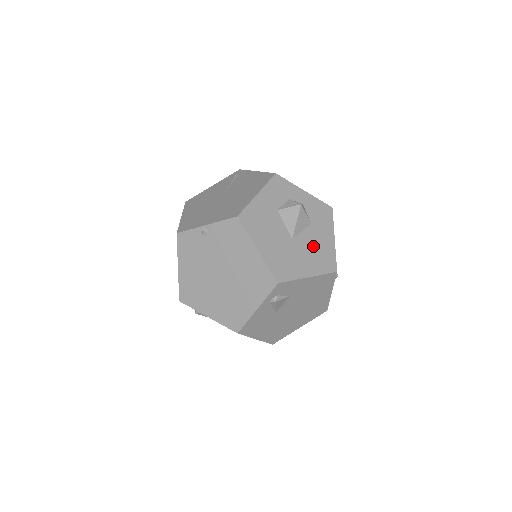
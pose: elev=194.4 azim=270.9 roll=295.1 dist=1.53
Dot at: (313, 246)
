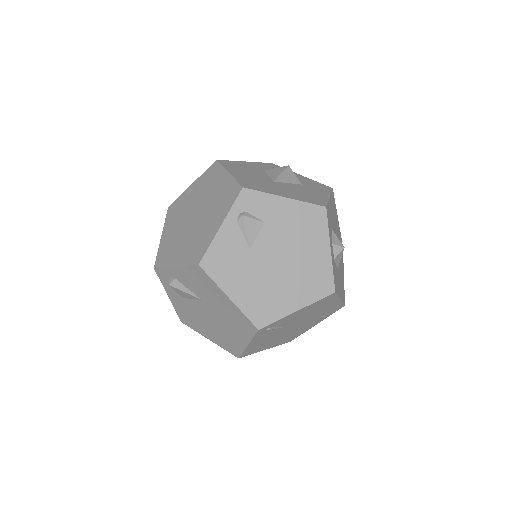
Dot at: (299, 191)
